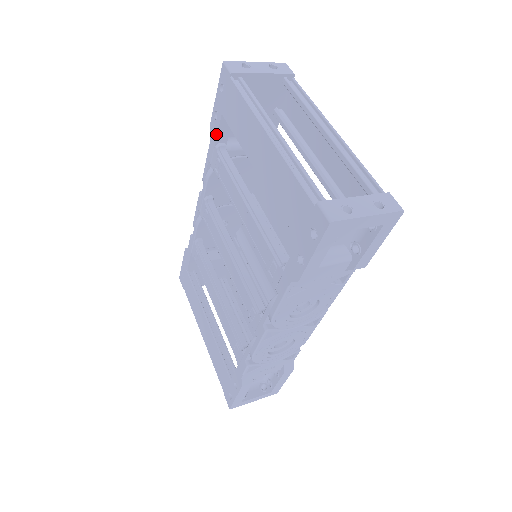
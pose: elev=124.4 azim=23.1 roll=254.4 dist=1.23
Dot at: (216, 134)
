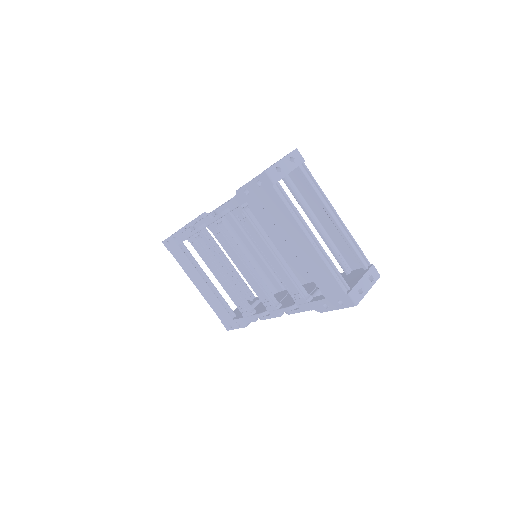
Dot at: (244, 202)
